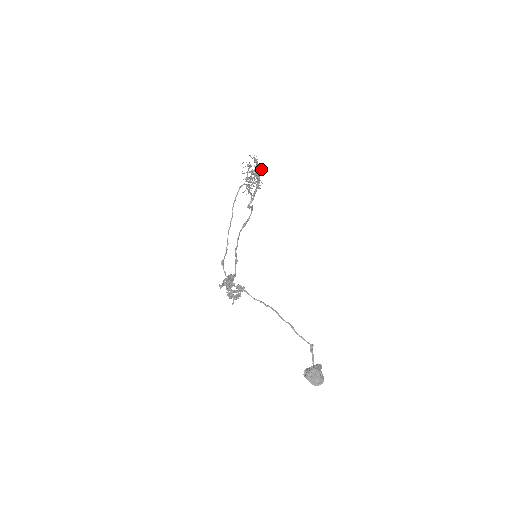
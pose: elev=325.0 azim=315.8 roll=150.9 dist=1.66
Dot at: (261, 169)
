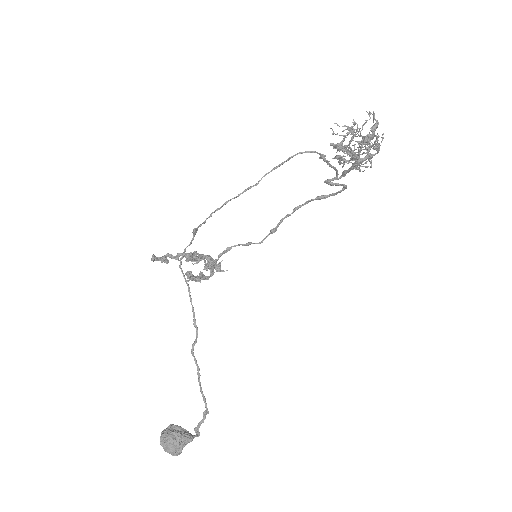
Dot at: occluded
